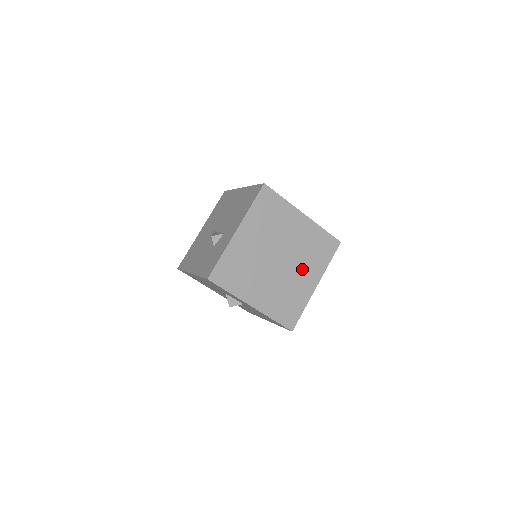
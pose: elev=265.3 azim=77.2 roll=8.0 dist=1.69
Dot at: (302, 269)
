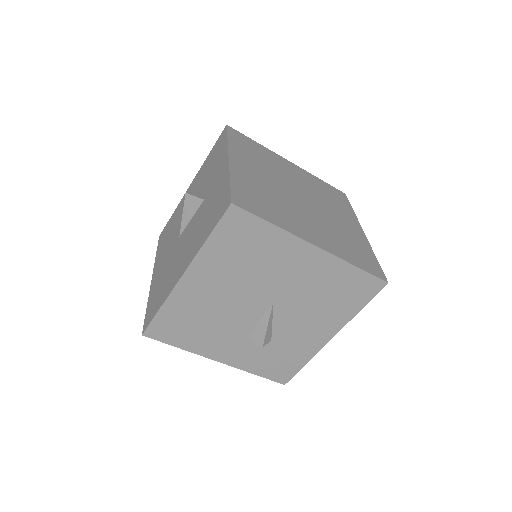
Dot at: (316, 226)
